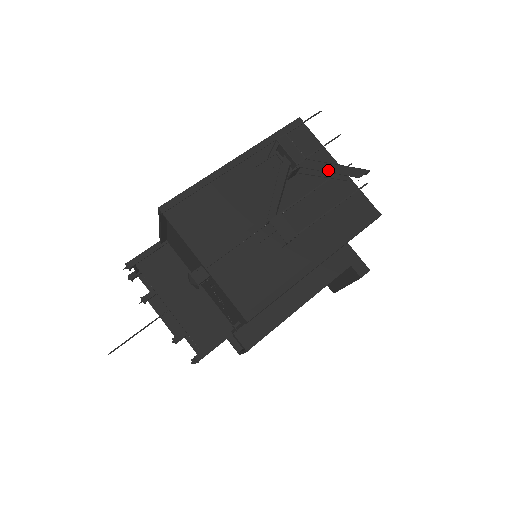
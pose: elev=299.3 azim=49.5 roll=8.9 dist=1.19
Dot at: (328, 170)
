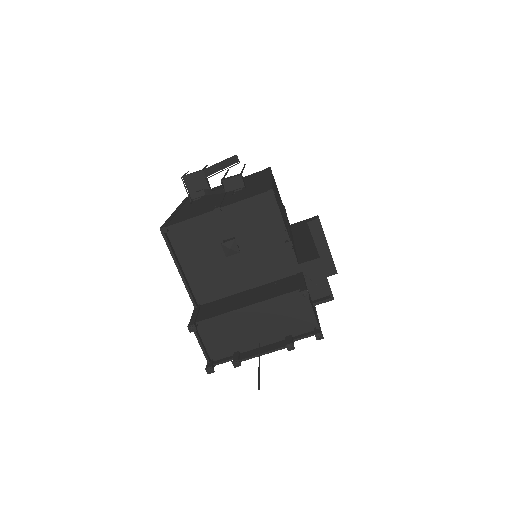
Dot at: occluded
